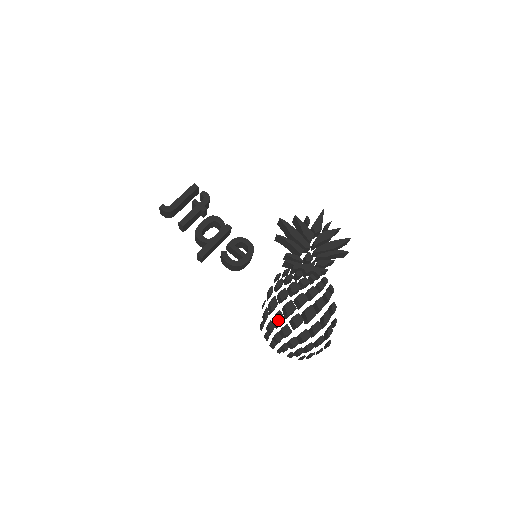
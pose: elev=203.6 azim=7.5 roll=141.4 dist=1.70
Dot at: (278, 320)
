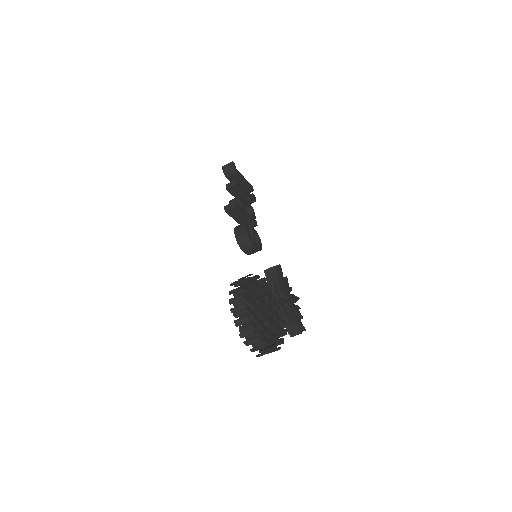
Dot at: (253, 292)
